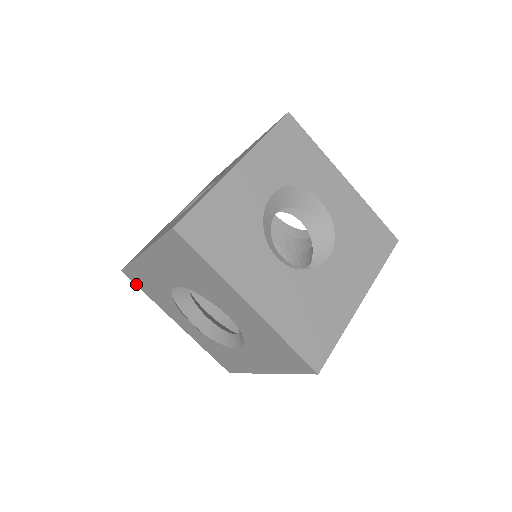
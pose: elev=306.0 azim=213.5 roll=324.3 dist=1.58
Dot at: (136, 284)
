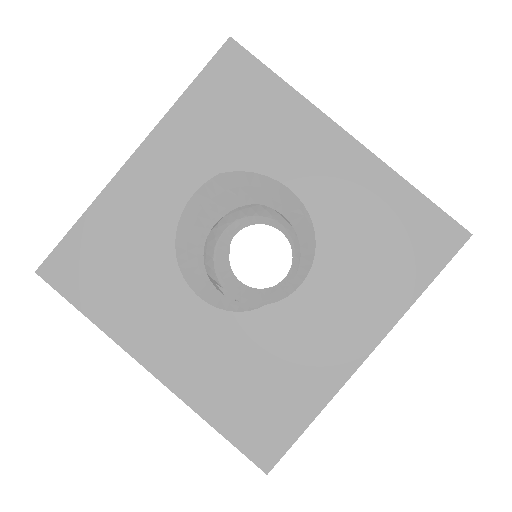
Dot at: occluded
